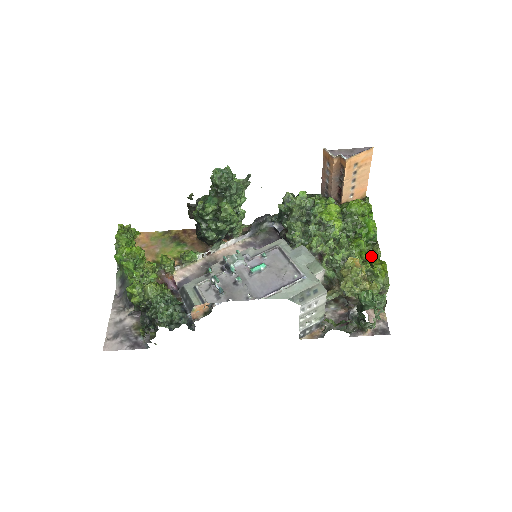
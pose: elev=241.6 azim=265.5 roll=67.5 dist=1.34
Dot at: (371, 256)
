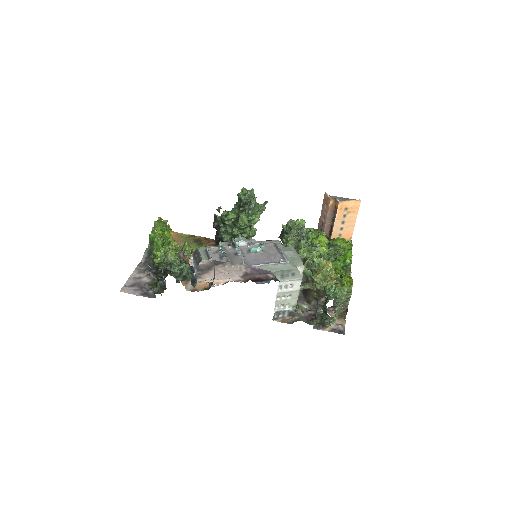
Dot at: (343, 272)
